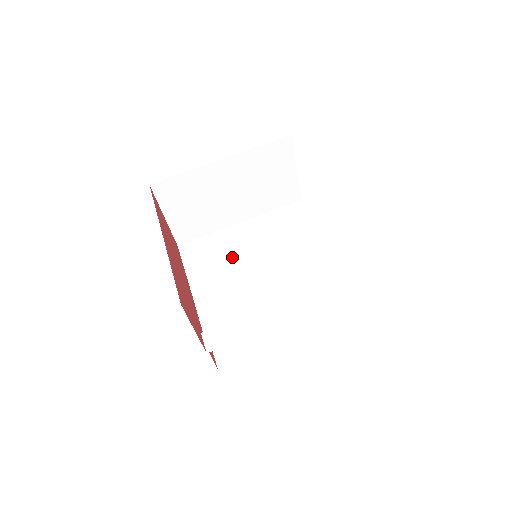
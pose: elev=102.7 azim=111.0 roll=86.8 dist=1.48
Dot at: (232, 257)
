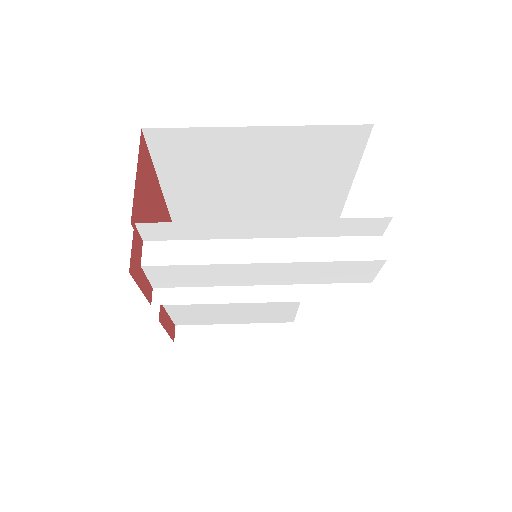
Dot at: (230, 309)
